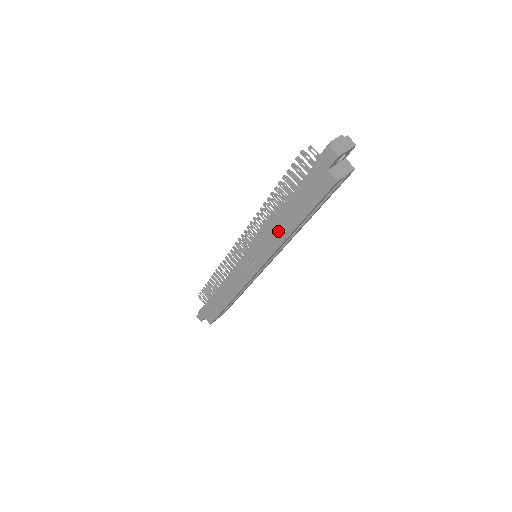
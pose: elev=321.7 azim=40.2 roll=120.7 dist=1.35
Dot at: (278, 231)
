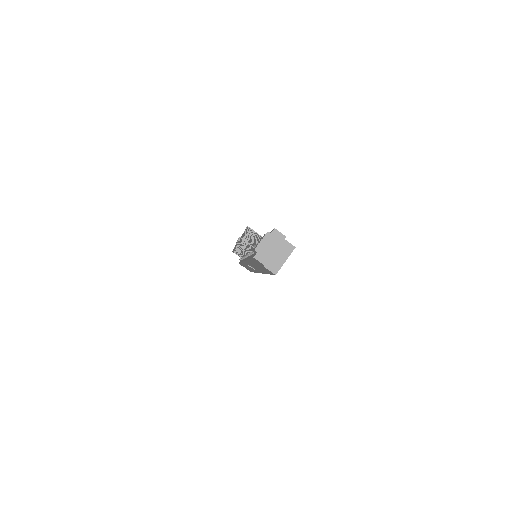
Dot at: (256, 267)
